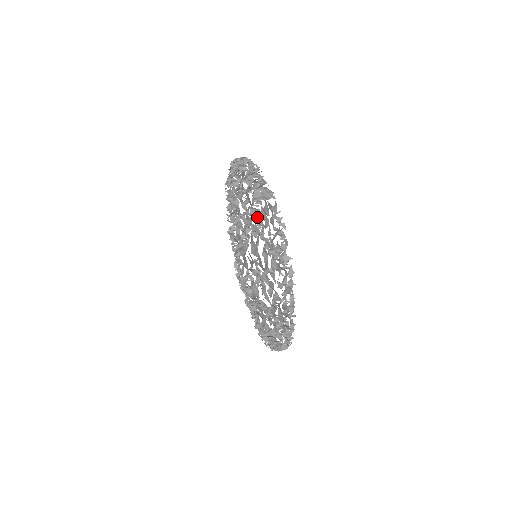
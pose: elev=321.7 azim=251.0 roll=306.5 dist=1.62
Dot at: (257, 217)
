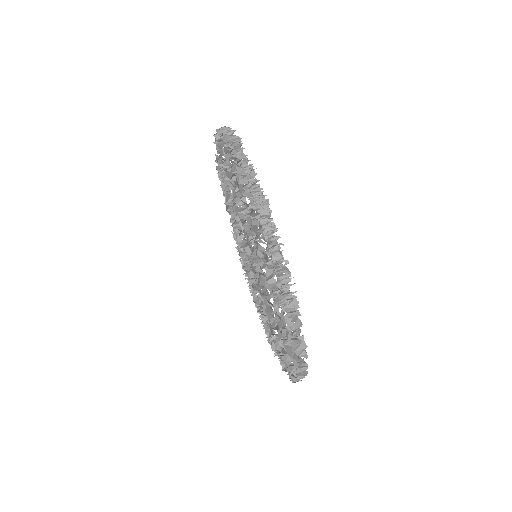
Dot at: occluded
